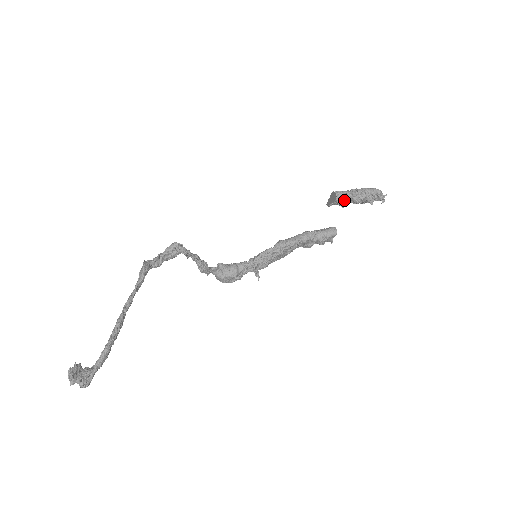
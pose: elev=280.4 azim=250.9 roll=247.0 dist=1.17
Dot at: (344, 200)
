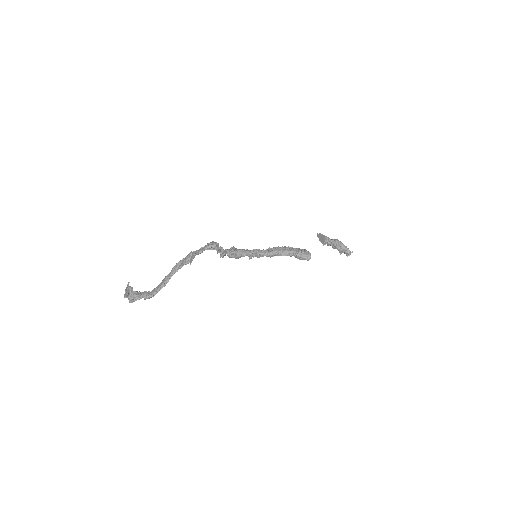
Dot at: (327, 244)
